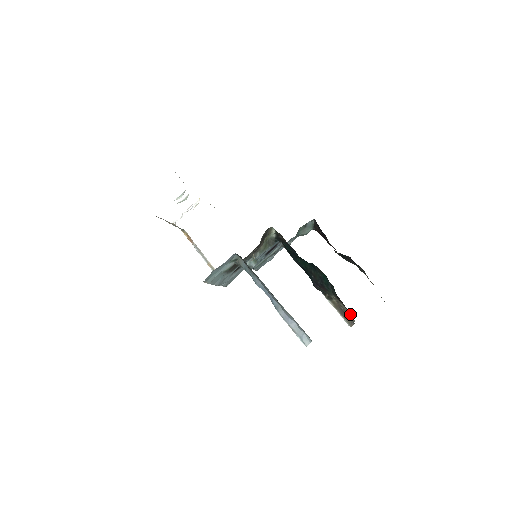
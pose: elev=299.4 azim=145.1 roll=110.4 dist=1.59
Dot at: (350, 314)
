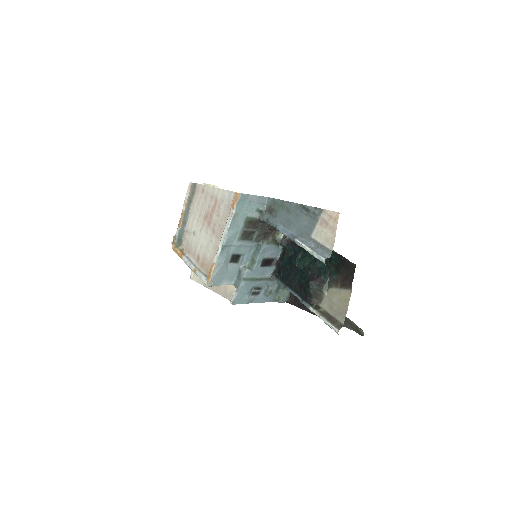
Dot at: (347, 295)
